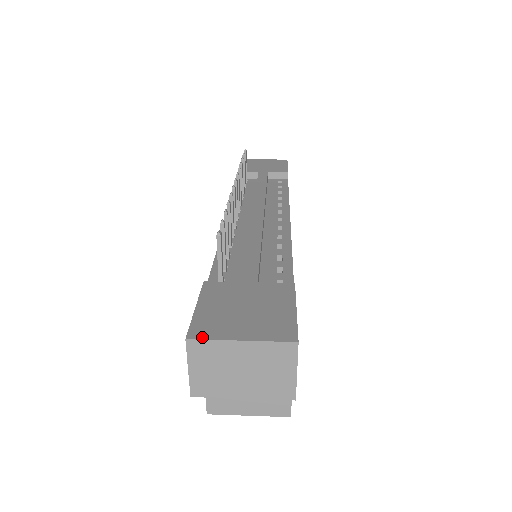
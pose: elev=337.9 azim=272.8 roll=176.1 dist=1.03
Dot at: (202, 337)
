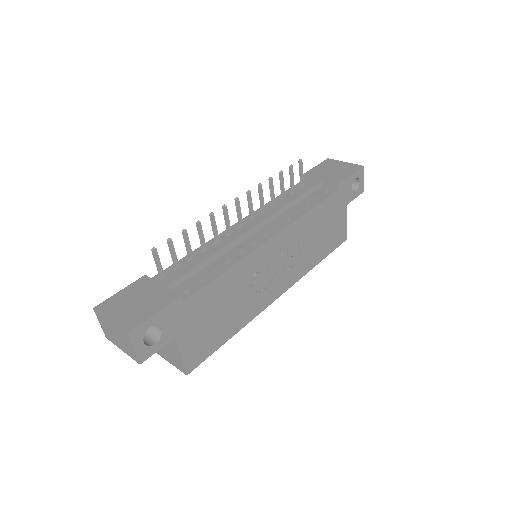
Dot at: (99, 310)
